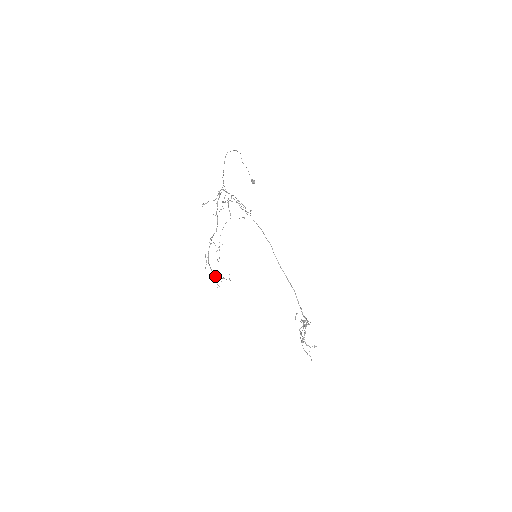
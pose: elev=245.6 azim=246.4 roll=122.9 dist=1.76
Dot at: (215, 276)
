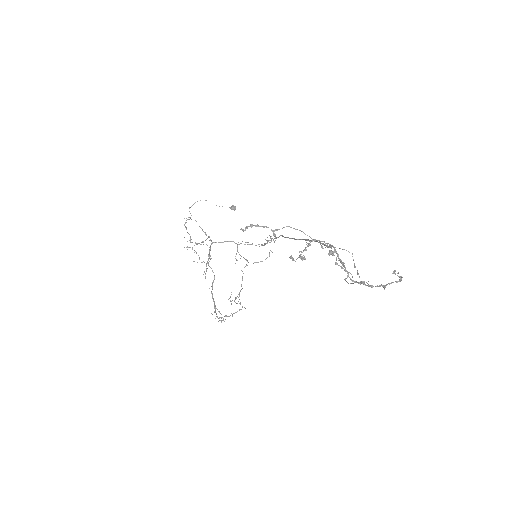
Dot at: occluded
